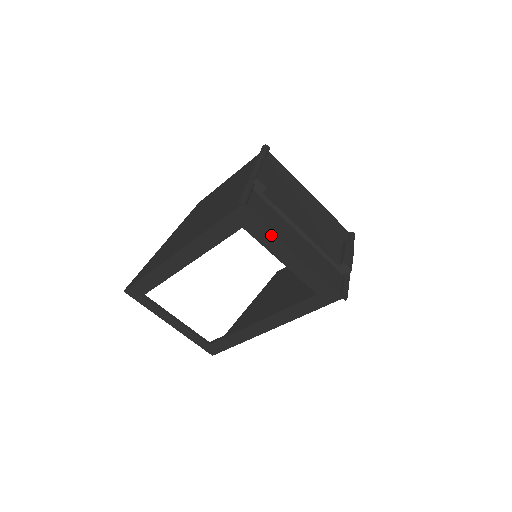
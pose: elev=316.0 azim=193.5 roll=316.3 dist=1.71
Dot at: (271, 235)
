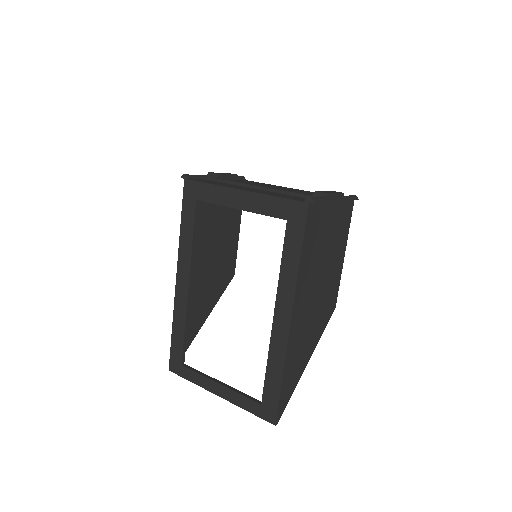
Dot at: (215, 187)
